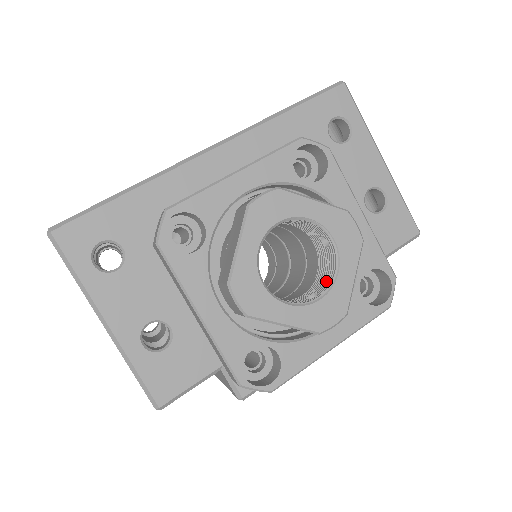
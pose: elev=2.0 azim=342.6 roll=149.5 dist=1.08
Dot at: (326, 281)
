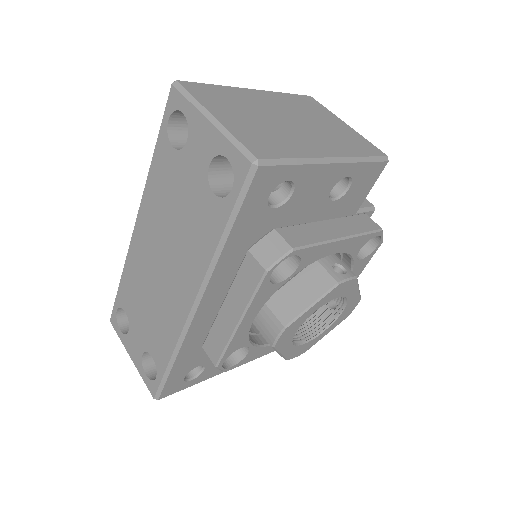
Dot at: occluded
